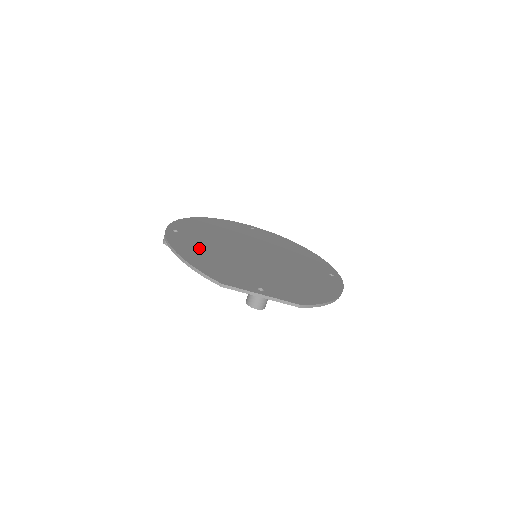
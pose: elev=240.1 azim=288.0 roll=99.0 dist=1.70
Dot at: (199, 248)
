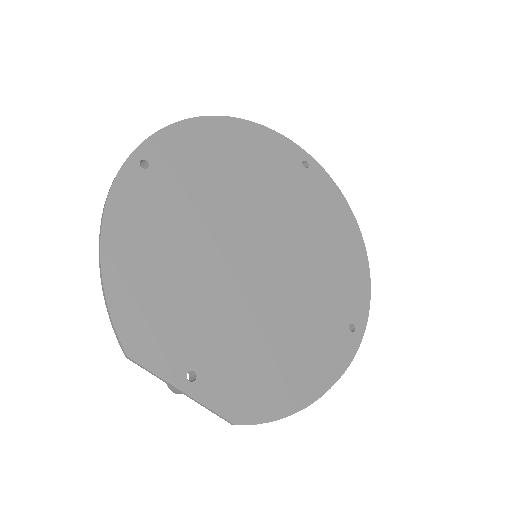
Dot at: (156, 230)
